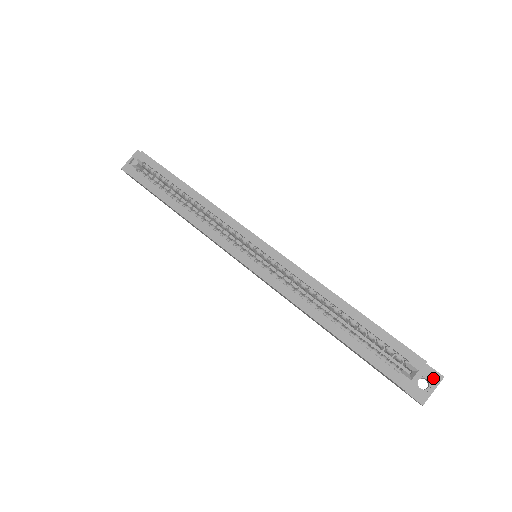
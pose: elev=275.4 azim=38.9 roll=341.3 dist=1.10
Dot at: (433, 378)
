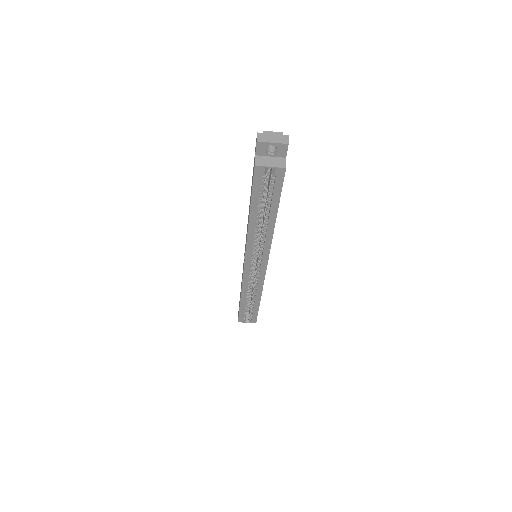
Dot at: occluded
